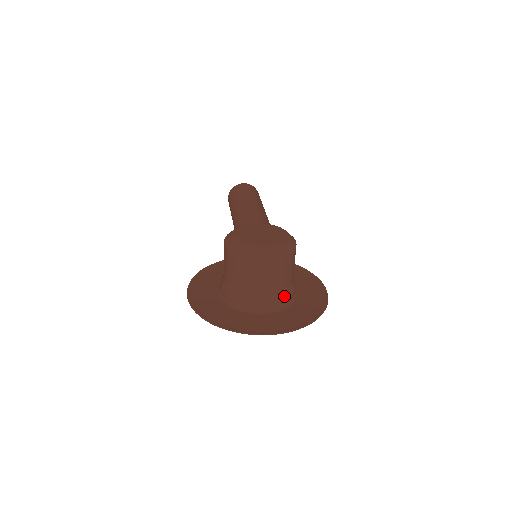
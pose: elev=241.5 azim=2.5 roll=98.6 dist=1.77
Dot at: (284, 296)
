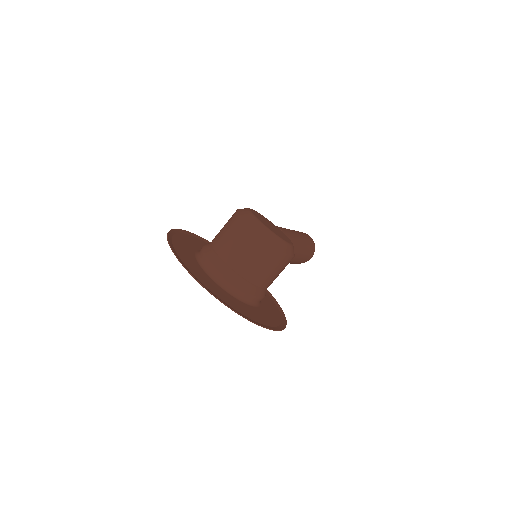
Dot at: (239, 282)
